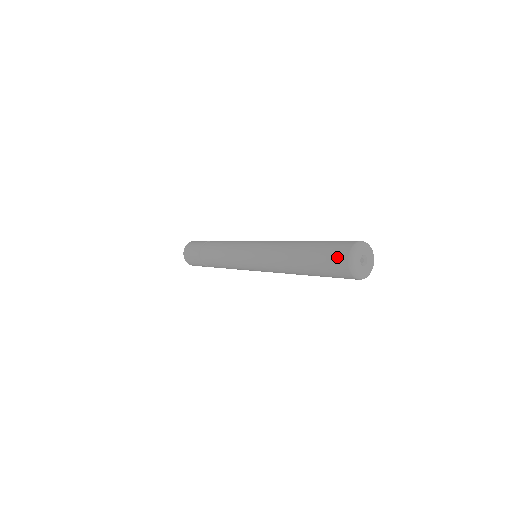
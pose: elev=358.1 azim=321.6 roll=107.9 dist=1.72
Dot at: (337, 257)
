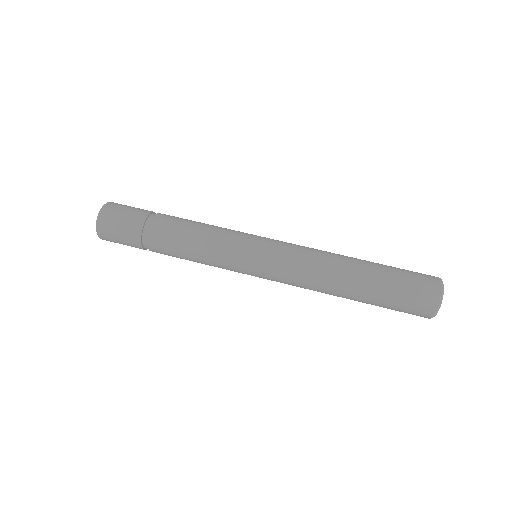
Dot at: (424, 293)
